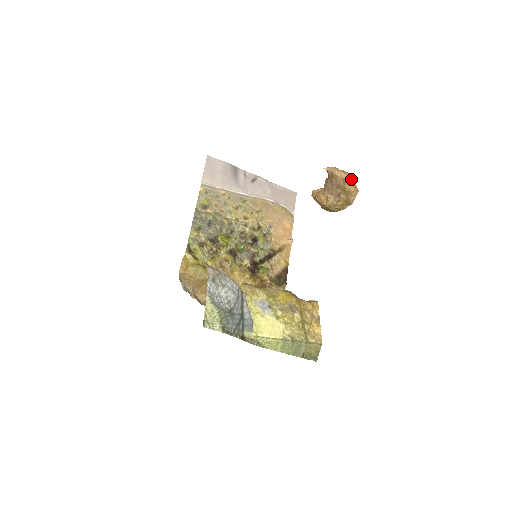
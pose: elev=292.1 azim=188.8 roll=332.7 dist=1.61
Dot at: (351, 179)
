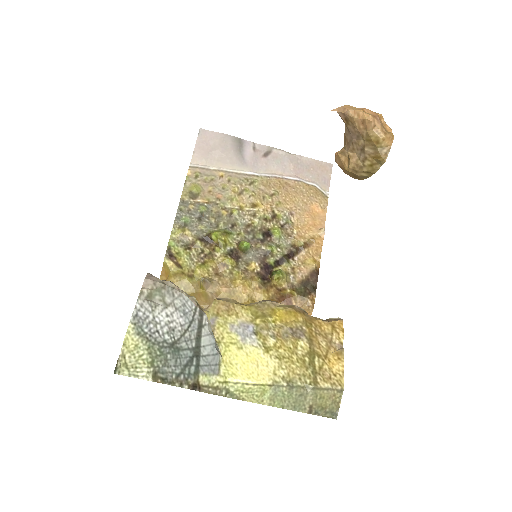
Dot at: (377, 120)
